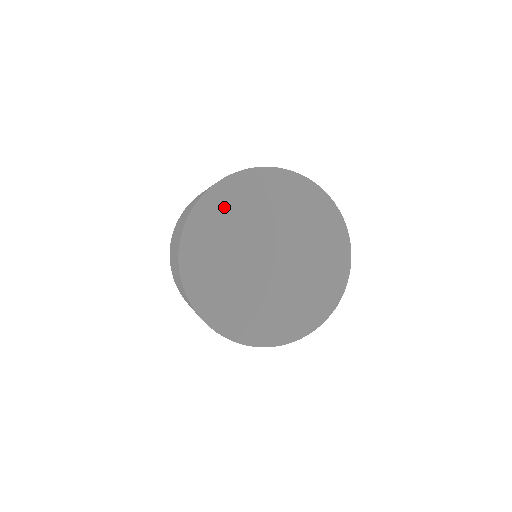
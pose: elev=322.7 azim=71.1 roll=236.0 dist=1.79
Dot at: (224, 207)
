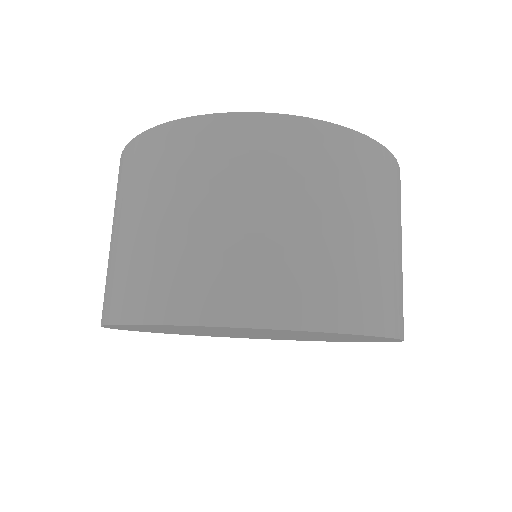
Dot at: occluded
